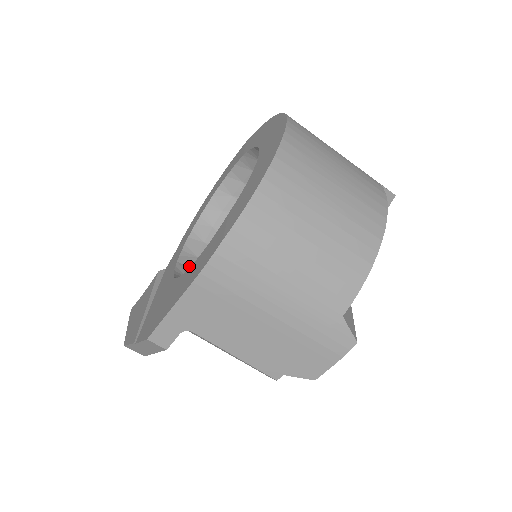
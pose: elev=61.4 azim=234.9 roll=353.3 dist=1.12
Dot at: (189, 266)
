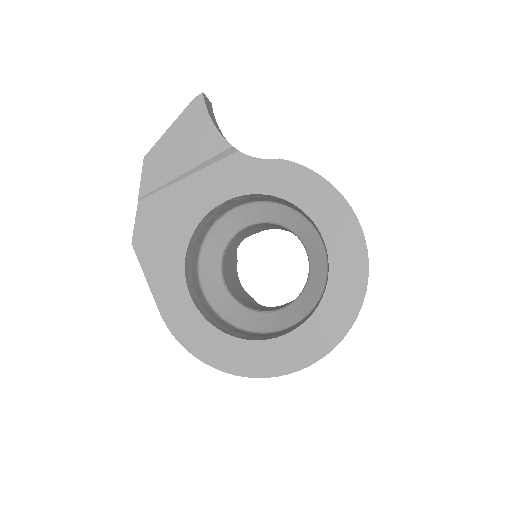
Dot at: (232, 203)
